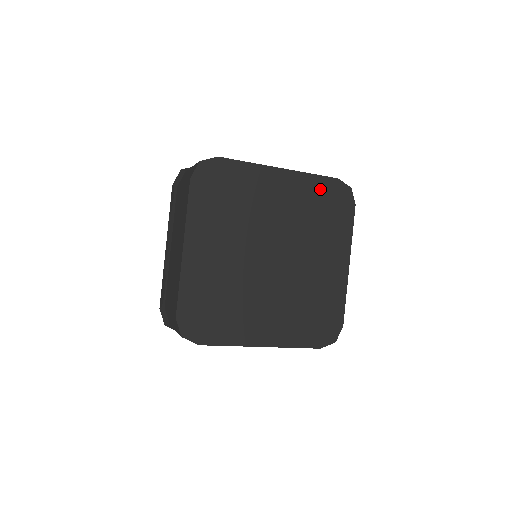
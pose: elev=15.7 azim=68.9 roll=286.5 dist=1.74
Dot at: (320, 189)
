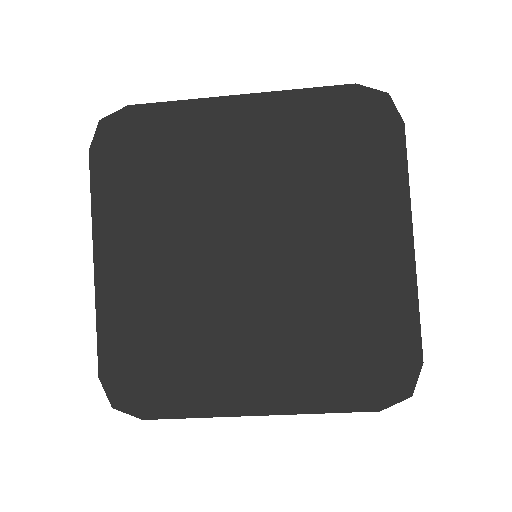
Dot at: (322, 112)
